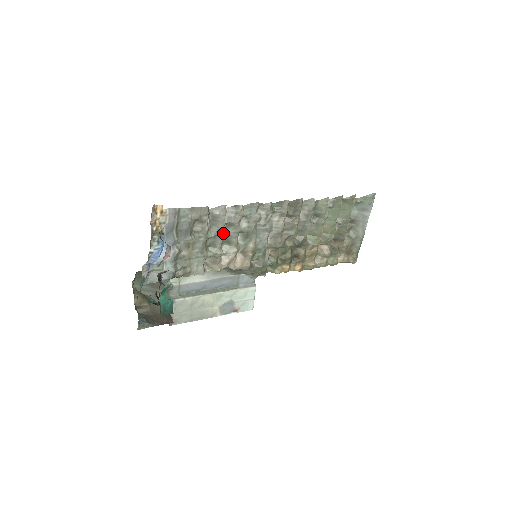
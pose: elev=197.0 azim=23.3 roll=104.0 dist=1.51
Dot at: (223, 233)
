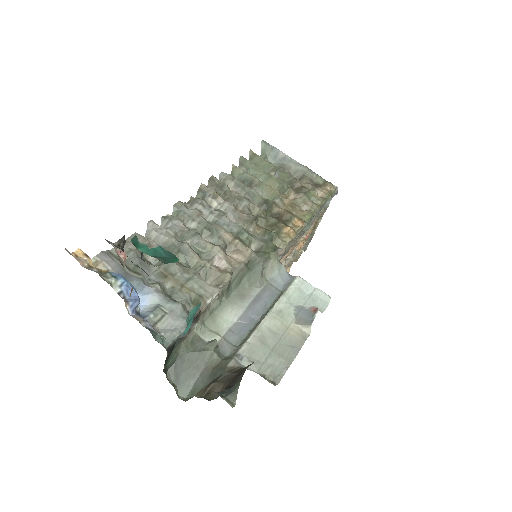
Dot at: (183, 243)
